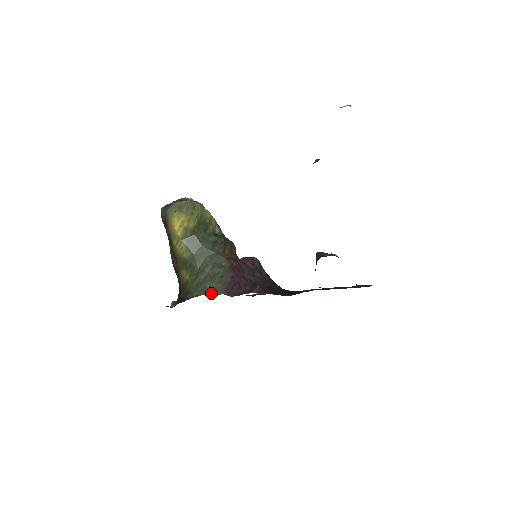
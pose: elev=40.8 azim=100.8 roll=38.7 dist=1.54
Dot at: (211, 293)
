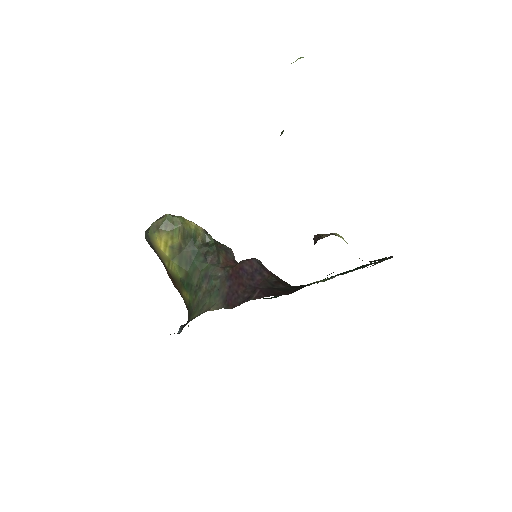
Dot at: (210, 310)
